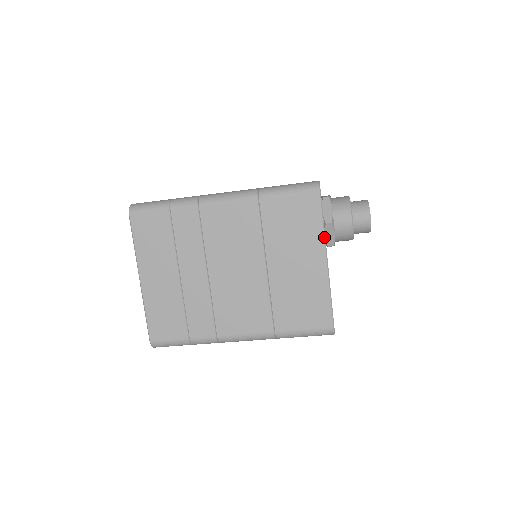
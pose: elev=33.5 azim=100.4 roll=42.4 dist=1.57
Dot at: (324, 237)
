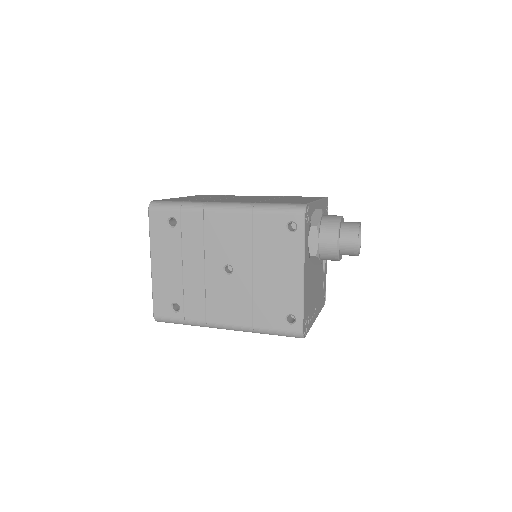
Dot at: (311, 326)
